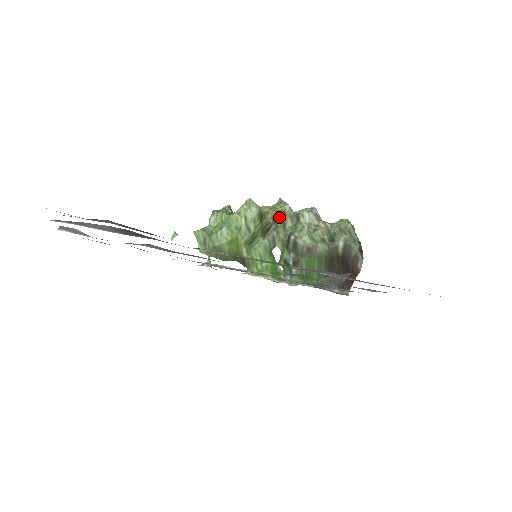
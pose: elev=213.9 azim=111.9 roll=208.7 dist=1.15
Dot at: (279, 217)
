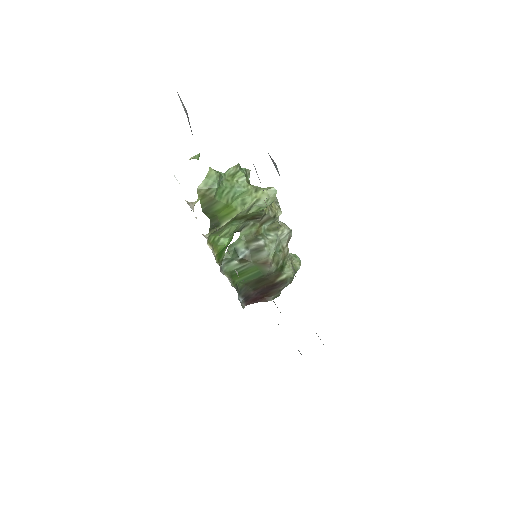
Dot at: (269, 216)
